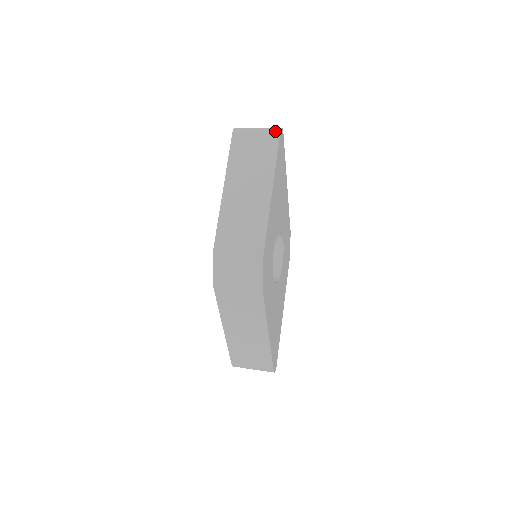
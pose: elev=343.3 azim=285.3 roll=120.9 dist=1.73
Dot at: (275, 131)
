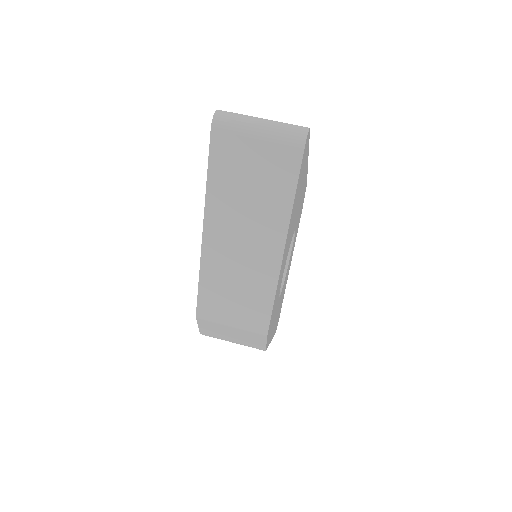
Dot at: (294, 145)
